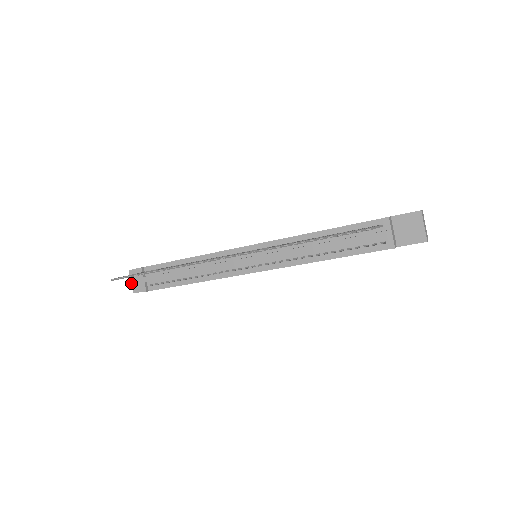
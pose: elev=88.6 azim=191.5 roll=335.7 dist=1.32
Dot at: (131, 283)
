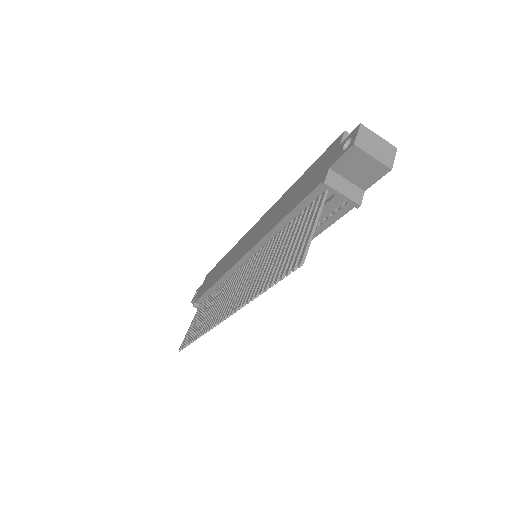
Dot at: occluded
